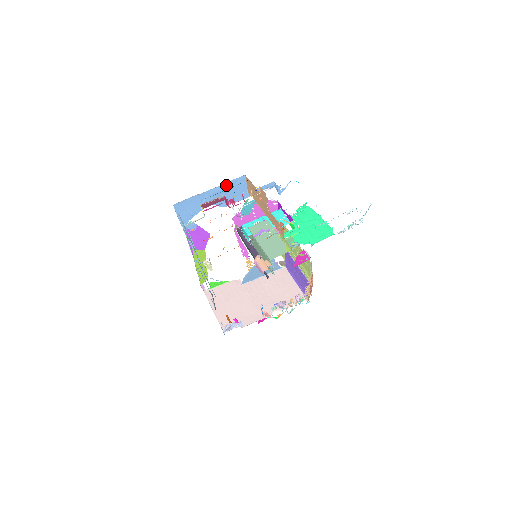
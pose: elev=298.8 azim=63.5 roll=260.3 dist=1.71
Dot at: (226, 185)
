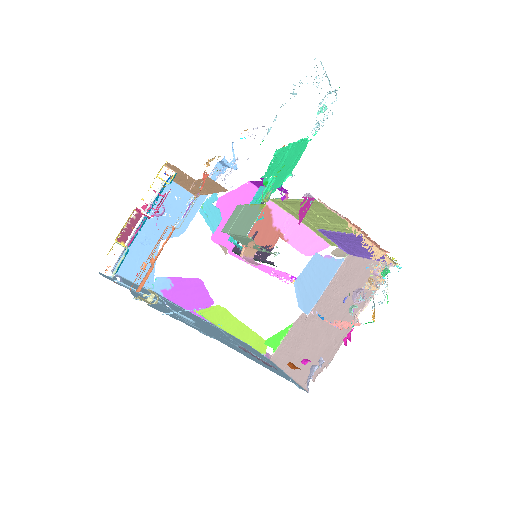
Dot at: (156, 206)
